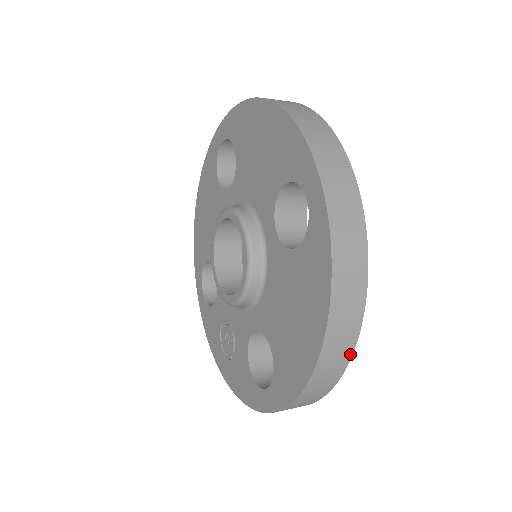
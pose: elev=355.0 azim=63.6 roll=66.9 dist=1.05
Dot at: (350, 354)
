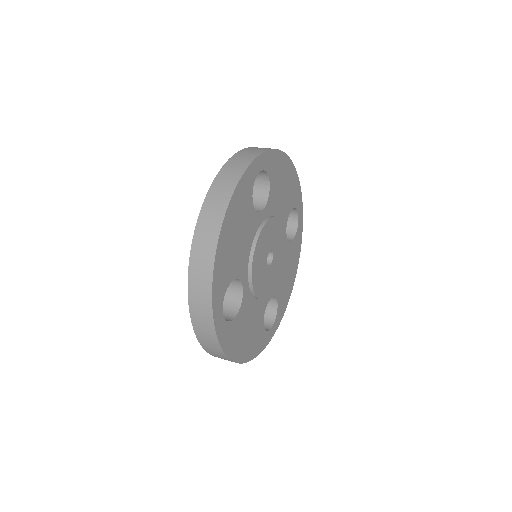
Dot at: (242, 363)
